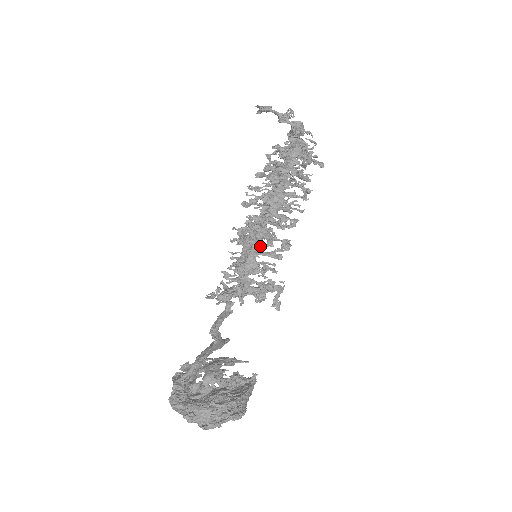
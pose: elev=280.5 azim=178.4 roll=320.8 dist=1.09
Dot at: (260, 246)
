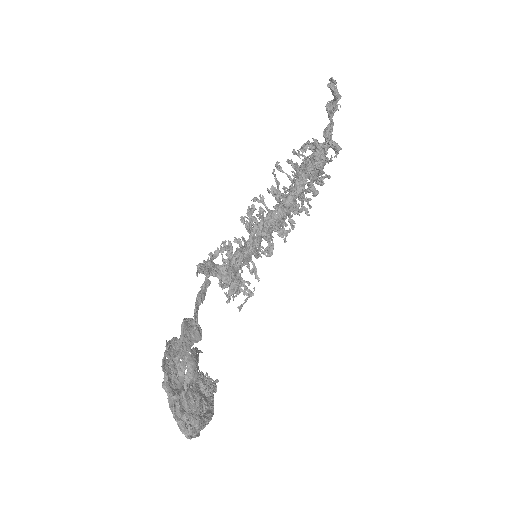
Dot at: (263, 248)
